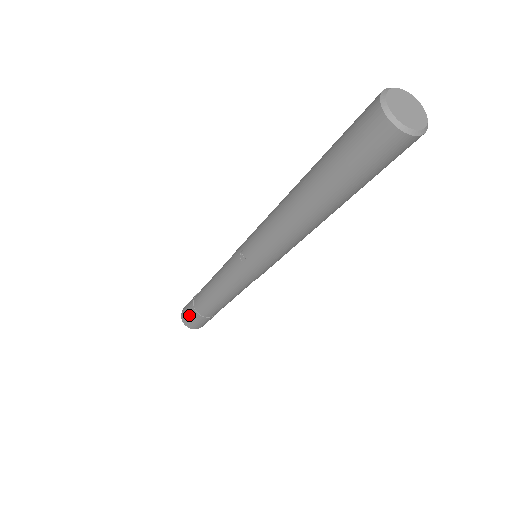
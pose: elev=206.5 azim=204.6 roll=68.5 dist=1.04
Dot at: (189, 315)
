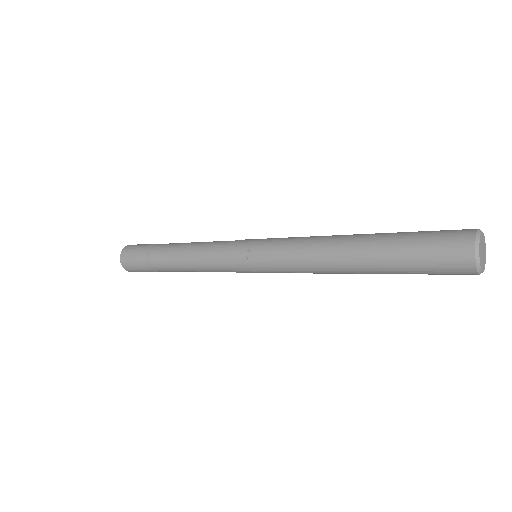
Dot at: (135, 259)
